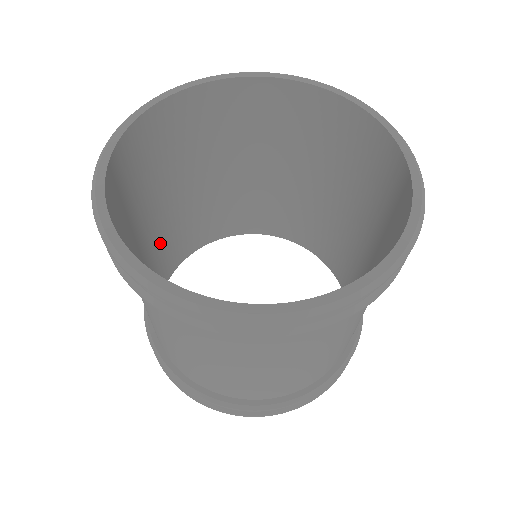
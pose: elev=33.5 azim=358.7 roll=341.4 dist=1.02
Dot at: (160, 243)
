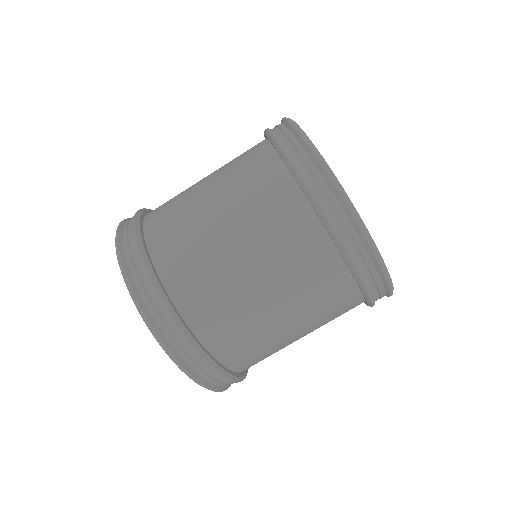
Dot at: occluded
